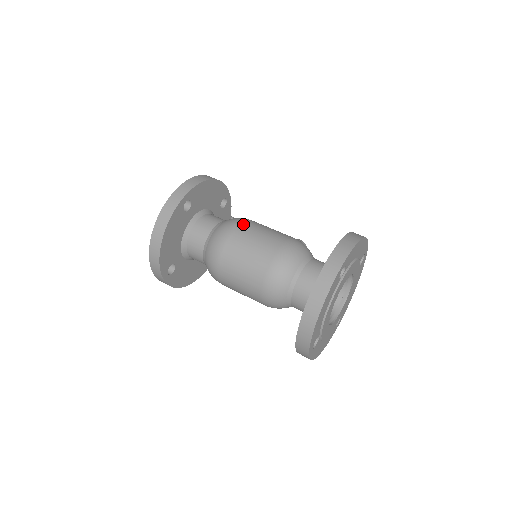
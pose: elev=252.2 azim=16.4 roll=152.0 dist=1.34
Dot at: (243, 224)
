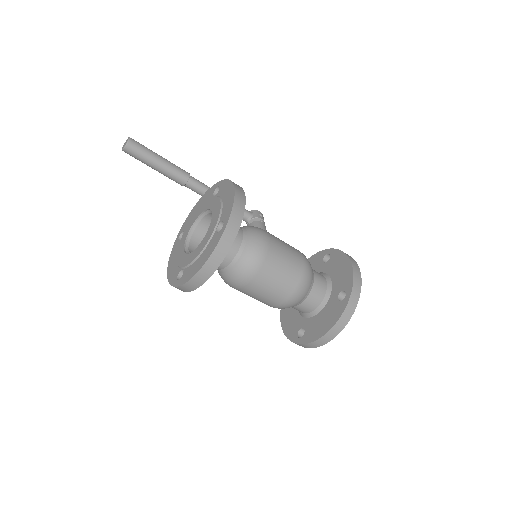
Dot at: (271, 246)
